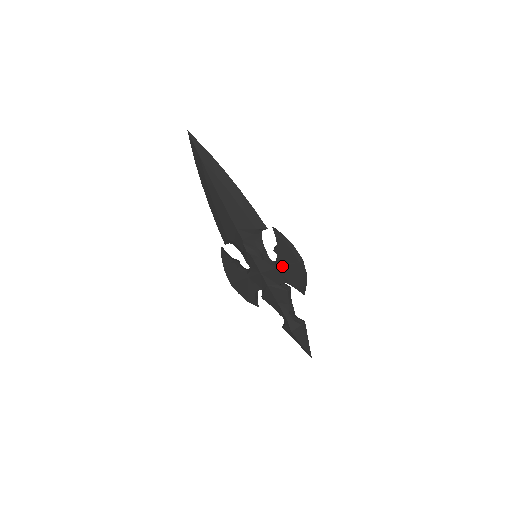
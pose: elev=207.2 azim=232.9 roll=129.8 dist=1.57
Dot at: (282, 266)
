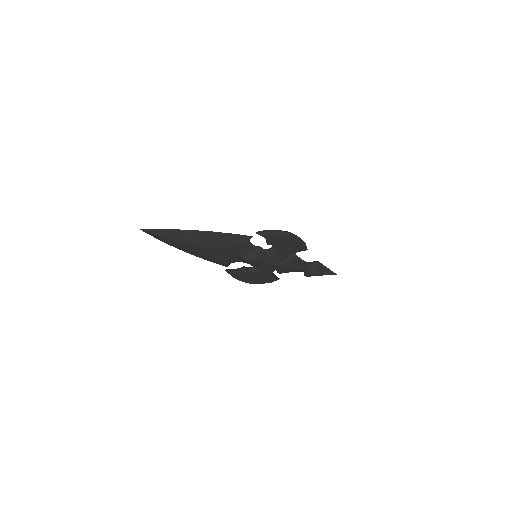
Dot at: (281, 248)
